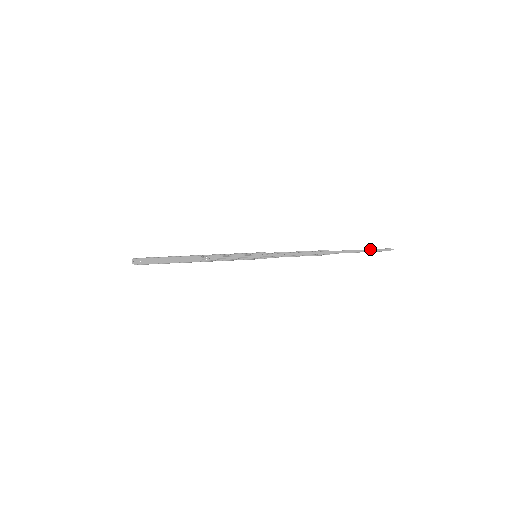
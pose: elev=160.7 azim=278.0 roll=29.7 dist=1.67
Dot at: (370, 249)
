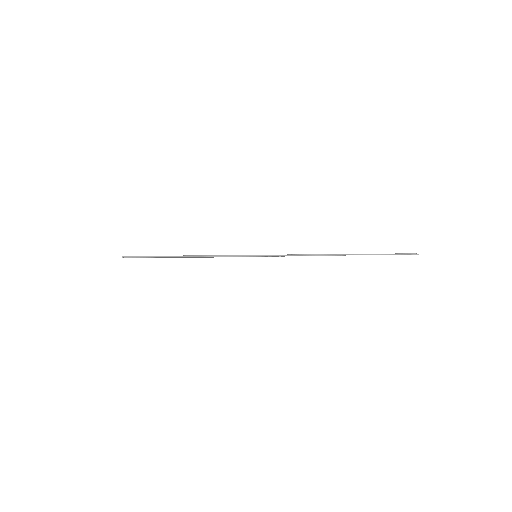
Dot at: (389, 254)
